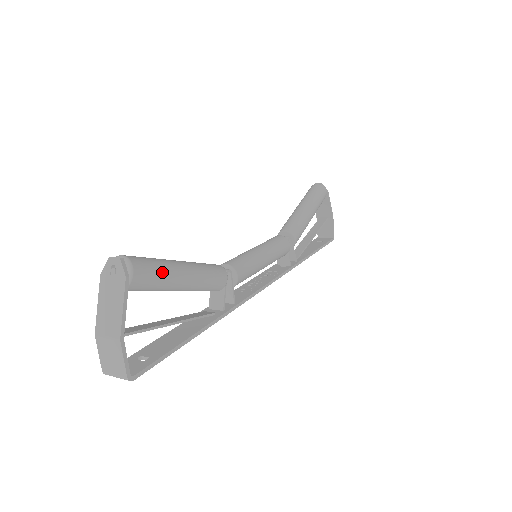
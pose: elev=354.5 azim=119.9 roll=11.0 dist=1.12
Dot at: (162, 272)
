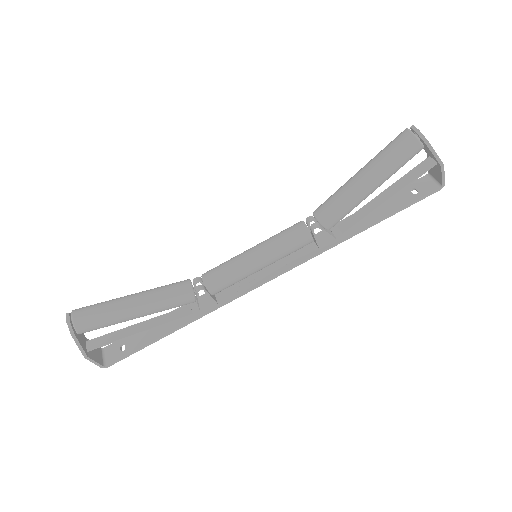
Dot at: (107, 322)
